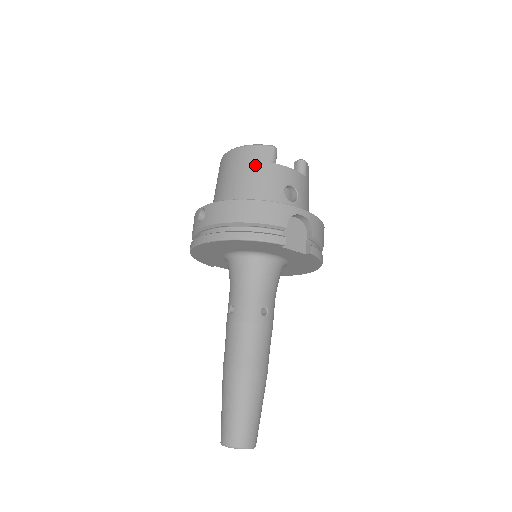
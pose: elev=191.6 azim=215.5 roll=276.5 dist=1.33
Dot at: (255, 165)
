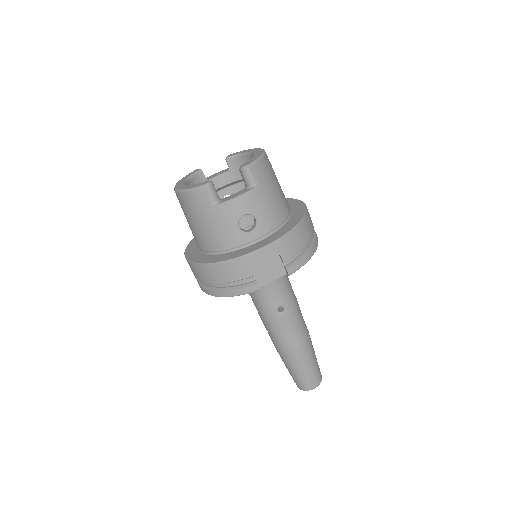
Dot at: (200, 213)
